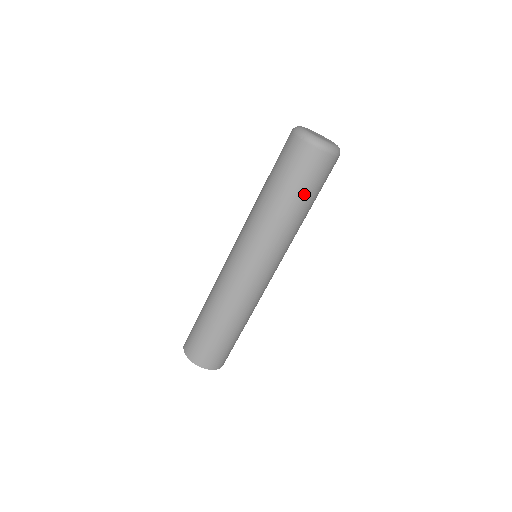
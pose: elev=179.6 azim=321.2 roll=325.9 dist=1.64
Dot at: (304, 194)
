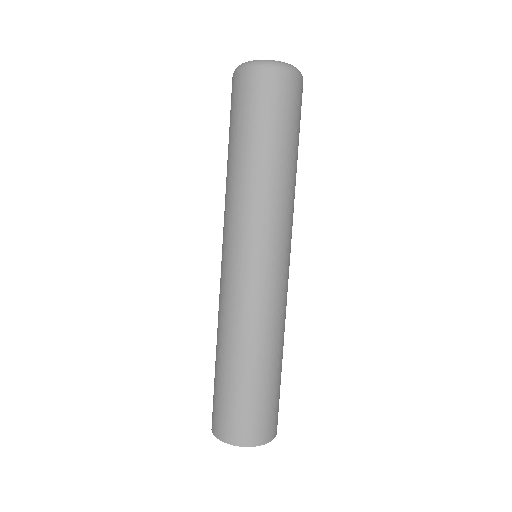
Dot at: (255, 134)
